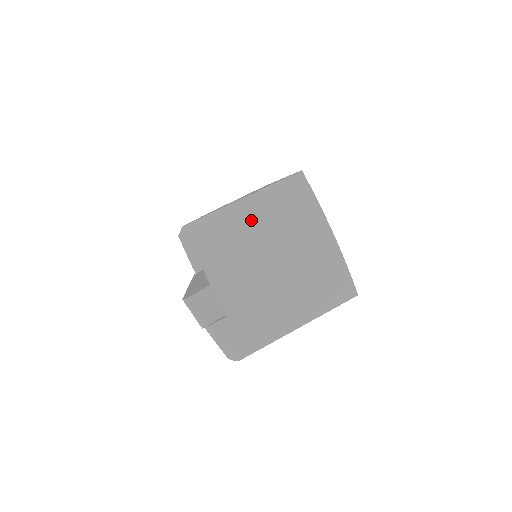
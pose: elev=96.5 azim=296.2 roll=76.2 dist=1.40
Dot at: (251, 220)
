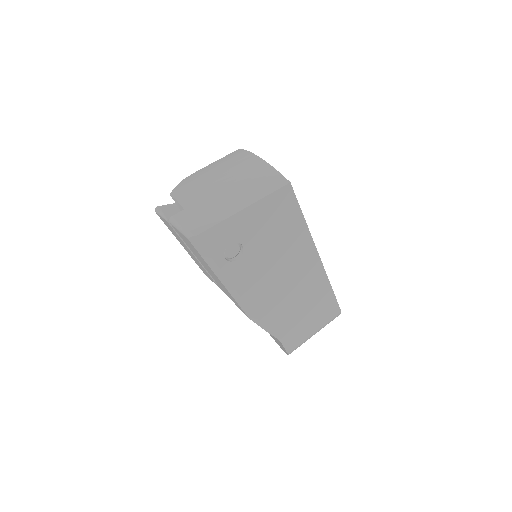
Dot at: (204, 171)
